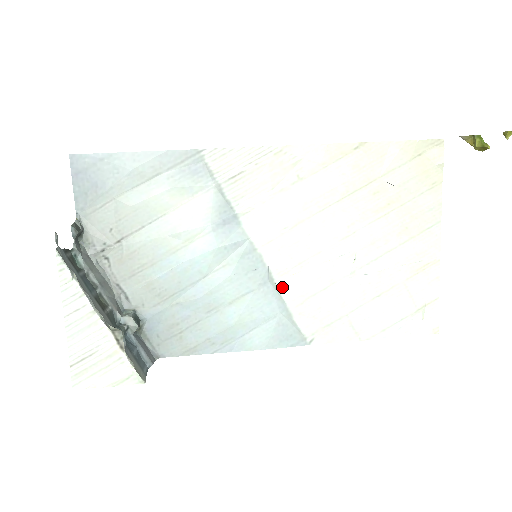
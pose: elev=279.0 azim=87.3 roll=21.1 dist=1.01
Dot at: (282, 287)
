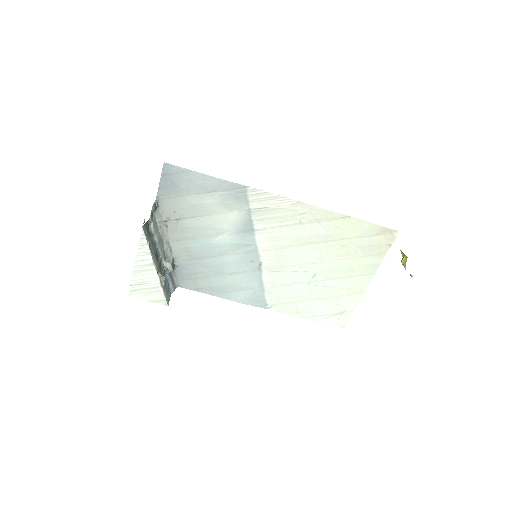
Dot at: (265, 275)
